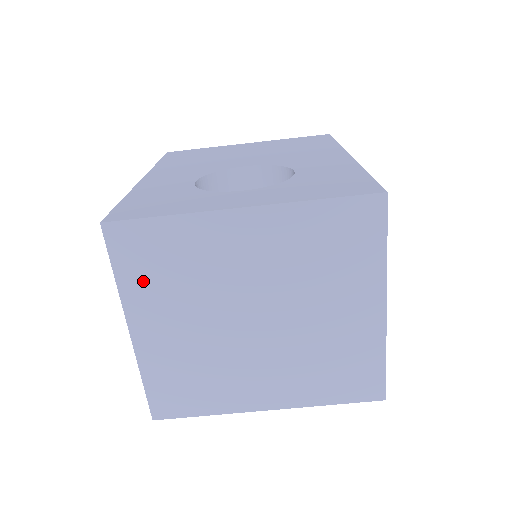
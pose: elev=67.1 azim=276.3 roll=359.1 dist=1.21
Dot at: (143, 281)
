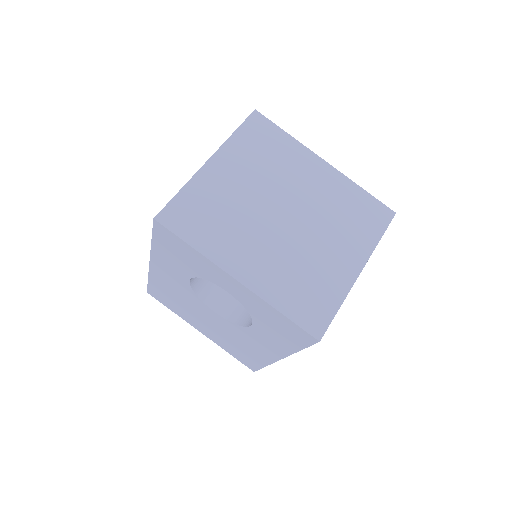
Dot at: (246, 146)
